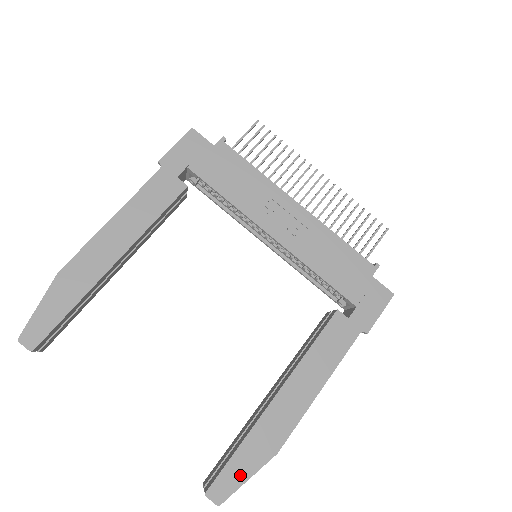
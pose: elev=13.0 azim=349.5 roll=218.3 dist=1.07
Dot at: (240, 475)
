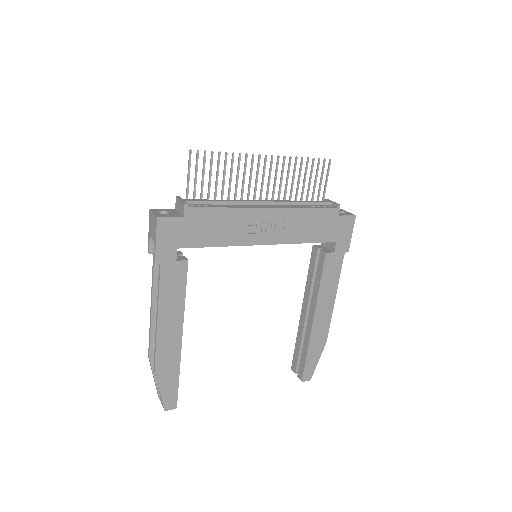
Dot at: (314, 363)
